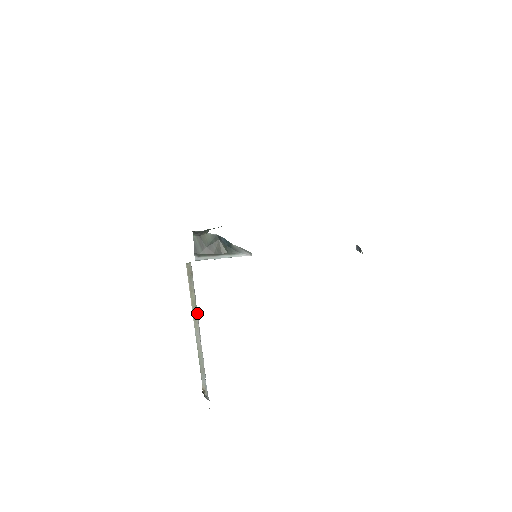
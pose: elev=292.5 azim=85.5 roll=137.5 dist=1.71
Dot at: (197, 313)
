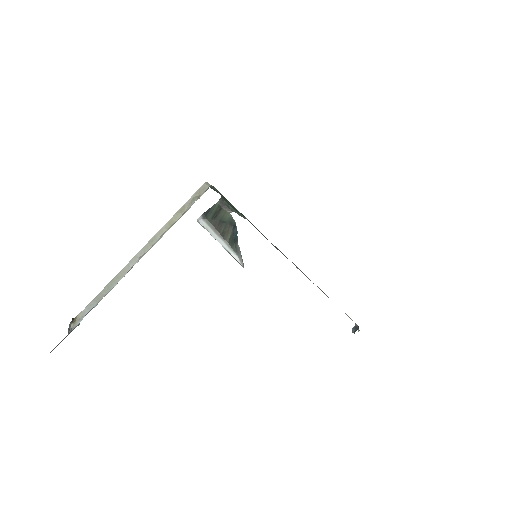
Dot at: (161, 237)
